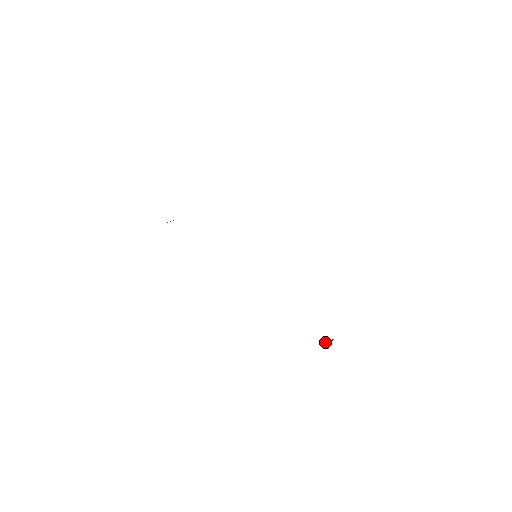
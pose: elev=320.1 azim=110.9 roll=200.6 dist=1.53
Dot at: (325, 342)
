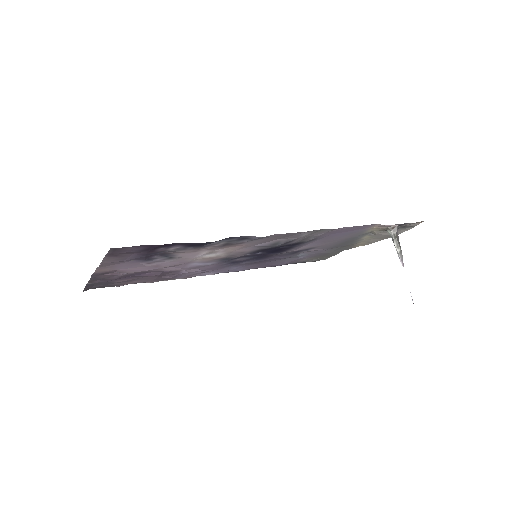
Dot at: (395, 241)
